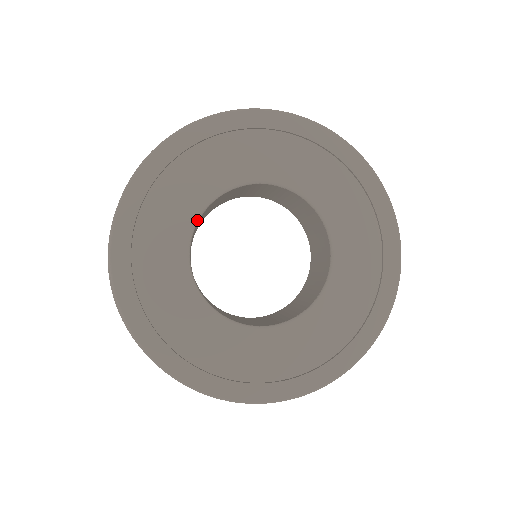
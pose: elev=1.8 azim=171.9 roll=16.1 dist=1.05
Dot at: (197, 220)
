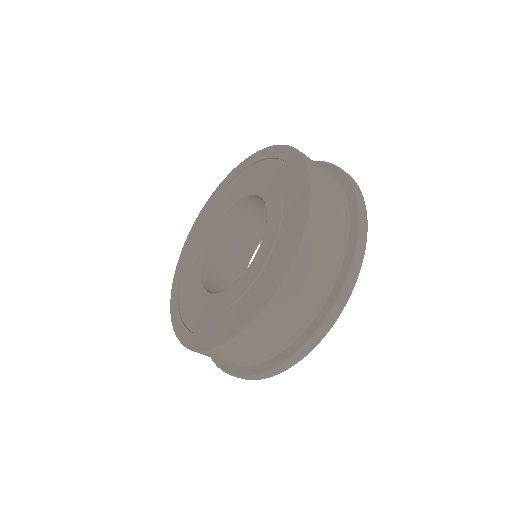
Dot at: (200, 264)
